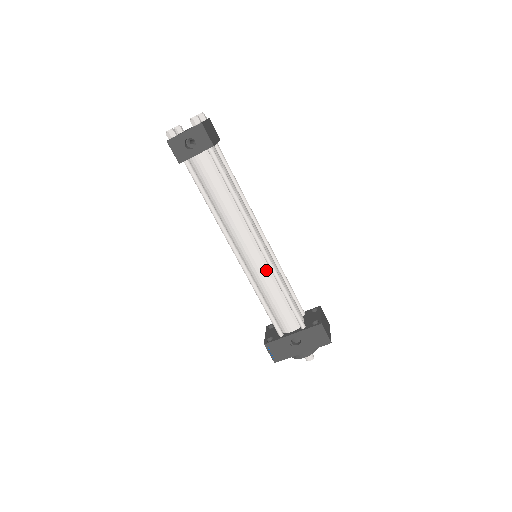
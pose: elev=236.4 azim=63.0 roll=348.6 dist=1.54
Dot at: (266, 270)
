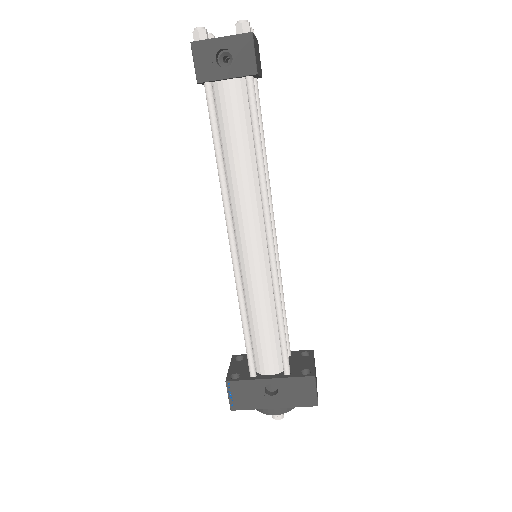
Dot at: (265, 279)
